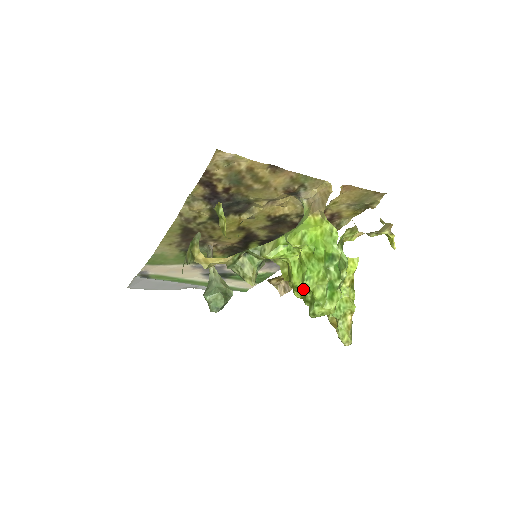
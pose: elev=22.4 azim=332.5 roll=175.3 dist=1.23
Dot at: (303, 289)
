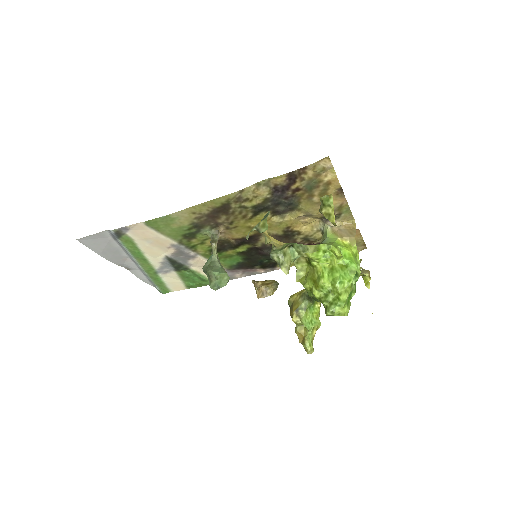
Dot at: (329, 290)
